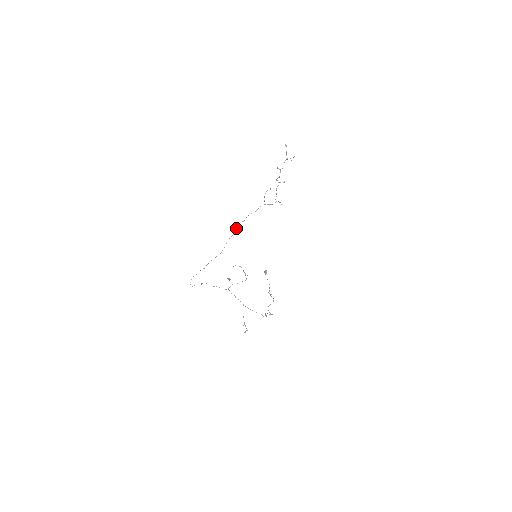
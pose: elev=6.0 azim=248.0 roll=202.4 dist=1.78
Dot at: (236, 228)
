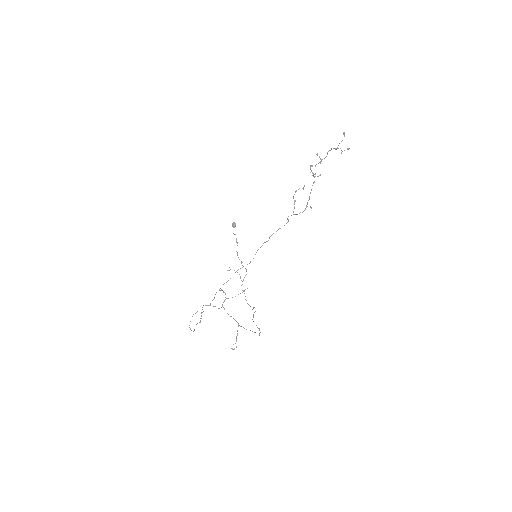
Dot at: occluded
